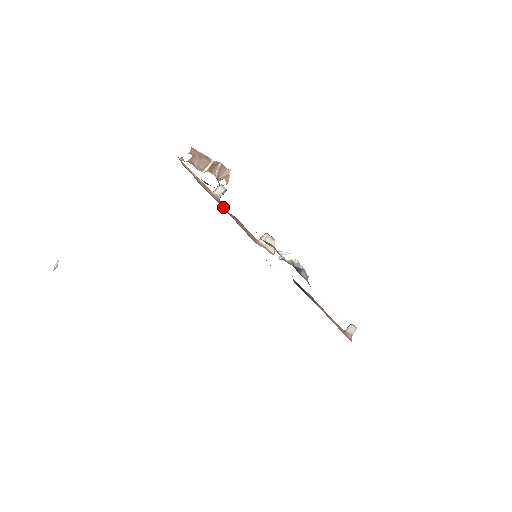
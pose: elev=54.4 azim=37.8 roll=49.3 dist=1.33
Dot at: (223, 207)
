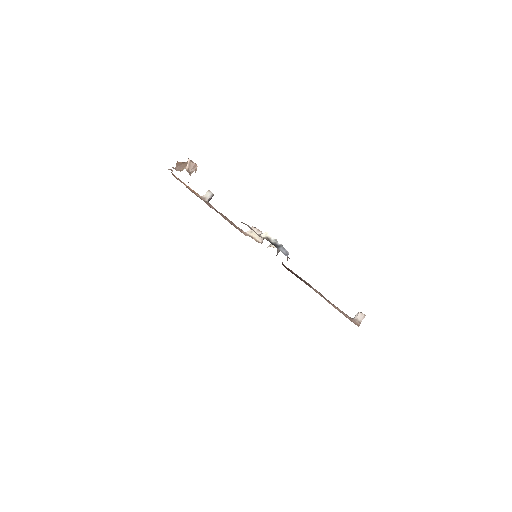
Dot at: (210, 206)
